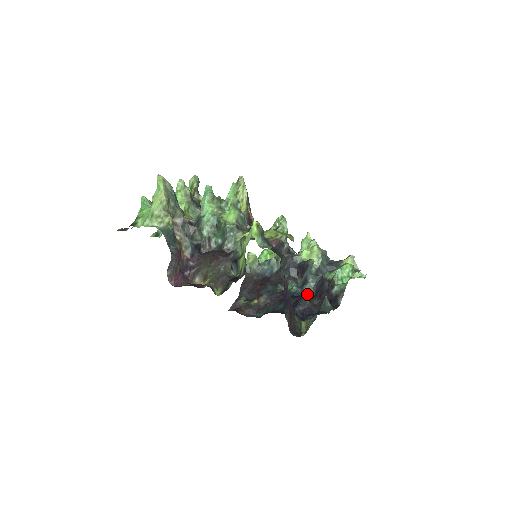
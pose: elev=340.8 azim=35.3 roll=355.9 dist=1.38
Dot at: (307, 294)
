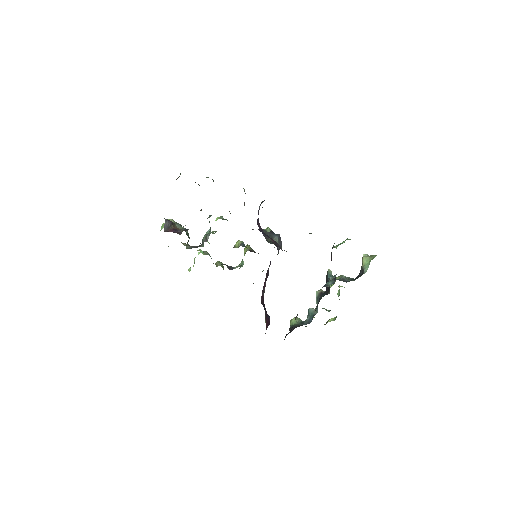
Dot at: occluded
